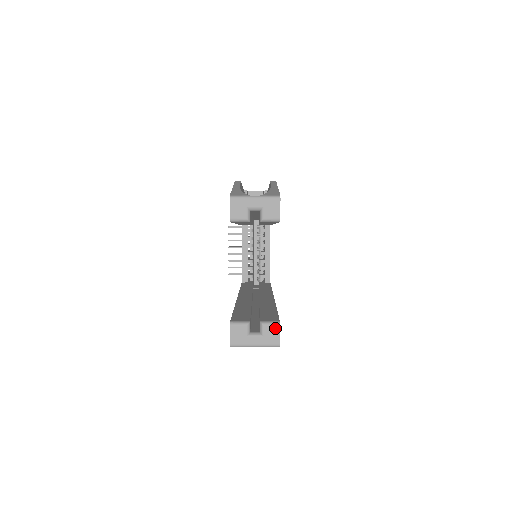
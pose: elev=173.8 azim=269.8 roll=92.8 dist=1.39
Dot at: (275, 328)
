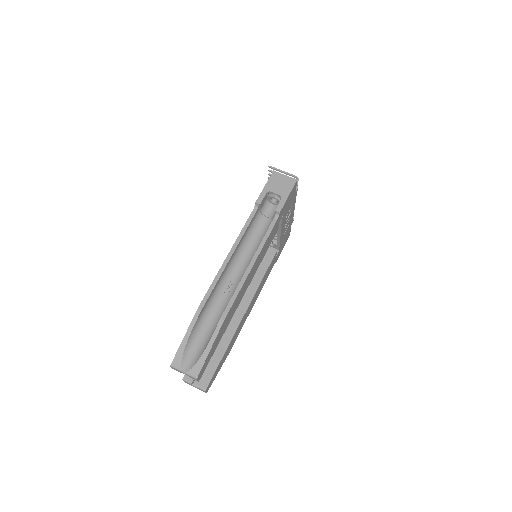
Dot at: (203, 391)
